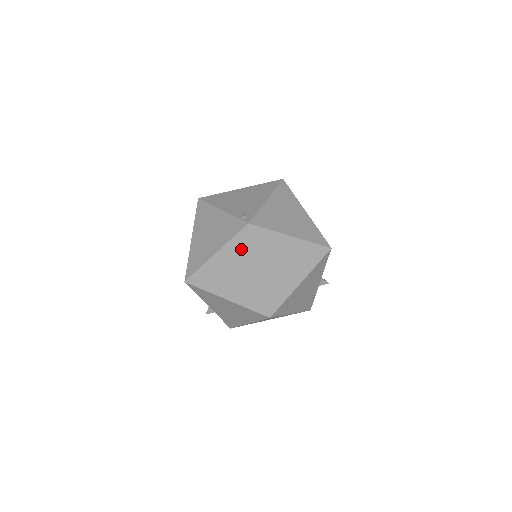
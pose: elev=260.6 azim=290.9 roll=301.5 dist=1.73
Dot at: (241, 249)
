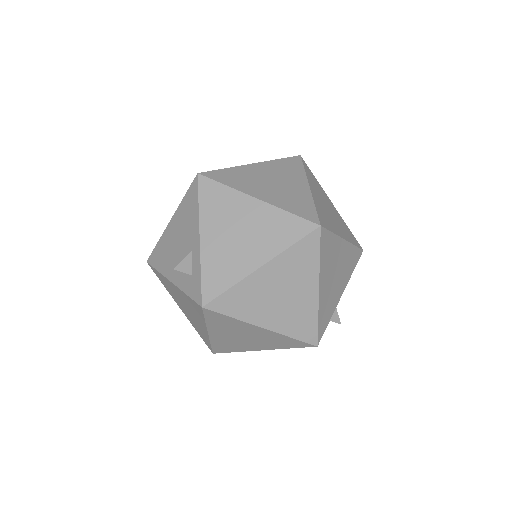
Dot at: (288, 167)
